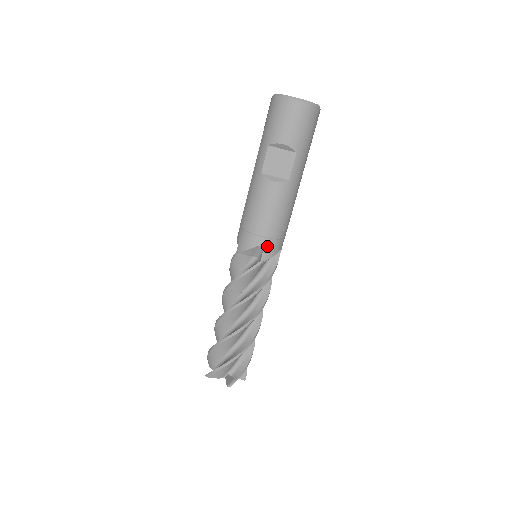
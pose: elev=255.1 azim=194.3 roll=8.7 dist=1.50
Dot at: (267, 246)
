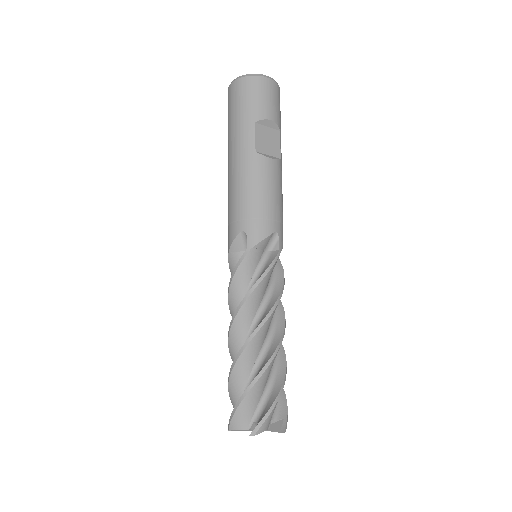
Dot at: (280, 232)
